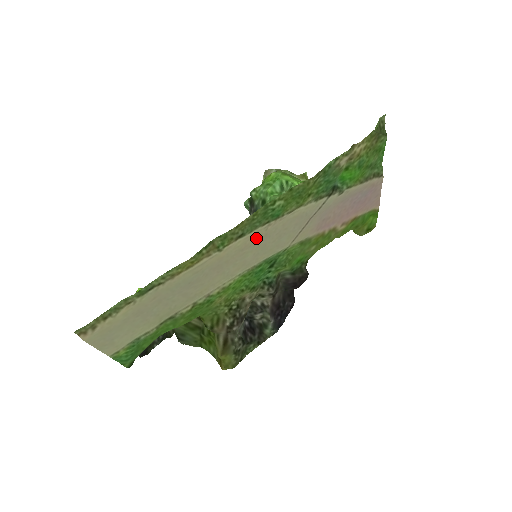
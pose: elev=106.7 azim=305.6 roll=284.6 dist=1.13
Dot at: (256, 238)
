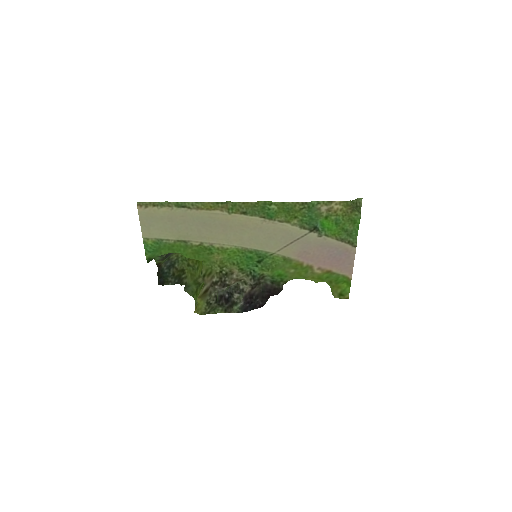
Dot at: (254, 224)
